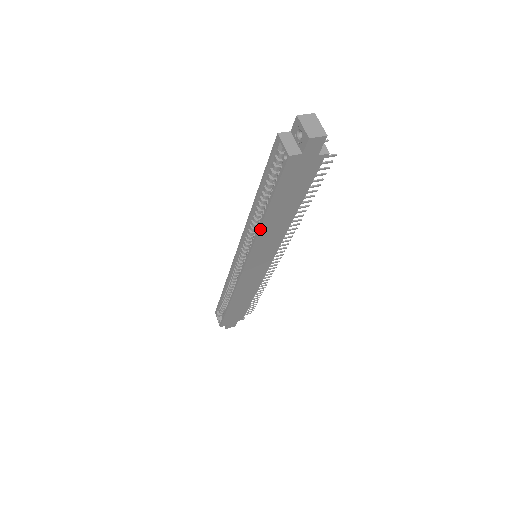
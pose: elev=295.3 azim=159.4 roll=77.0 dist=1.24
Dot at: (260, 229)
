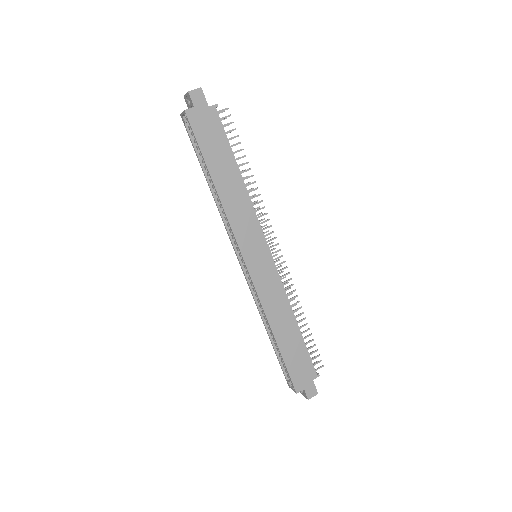
Dot at: (221, 200)
